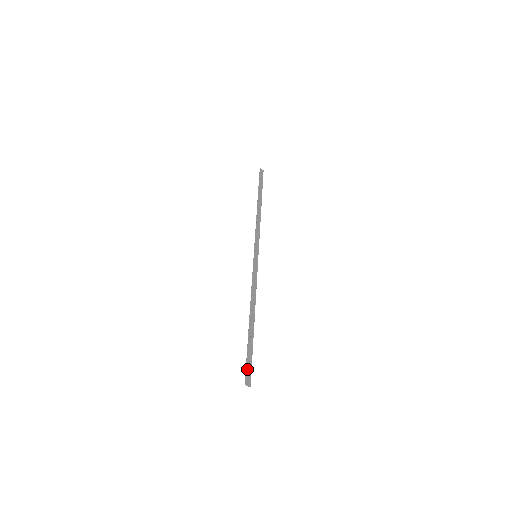
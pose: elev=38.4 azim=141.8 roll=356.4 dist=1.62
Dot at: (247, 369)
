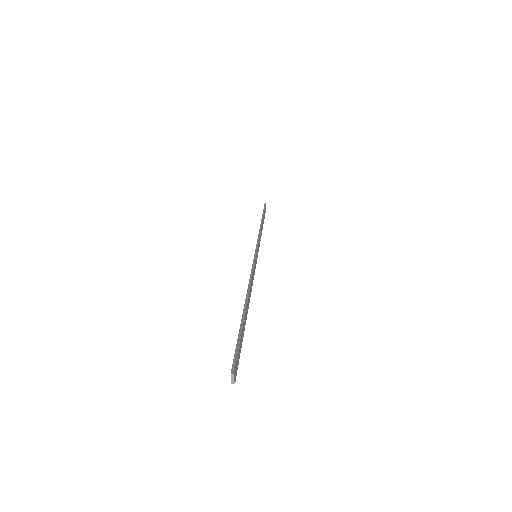
Dot at: (238, 356)
